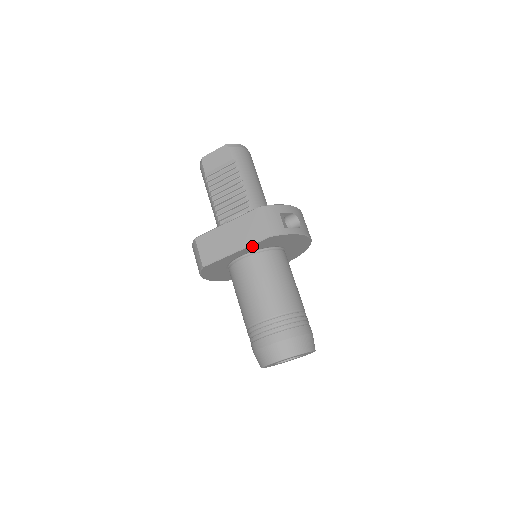
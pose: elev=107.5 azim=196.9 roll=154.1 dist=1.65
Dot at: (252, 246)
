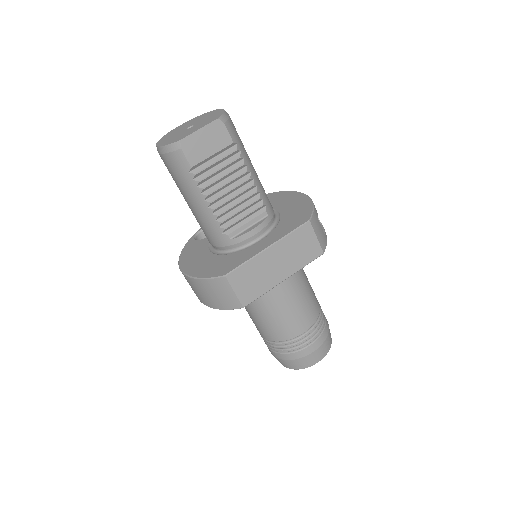
Dot at: (299, 267)
